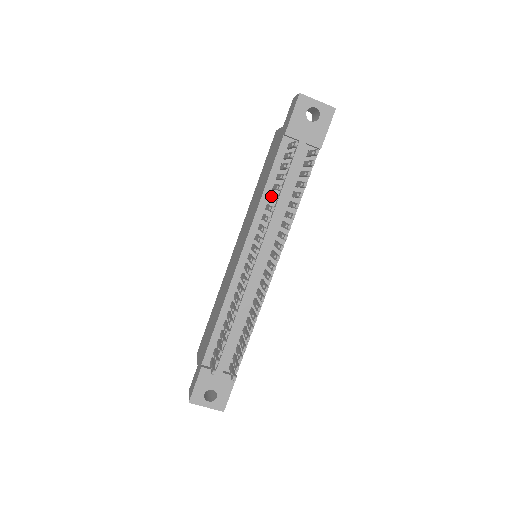
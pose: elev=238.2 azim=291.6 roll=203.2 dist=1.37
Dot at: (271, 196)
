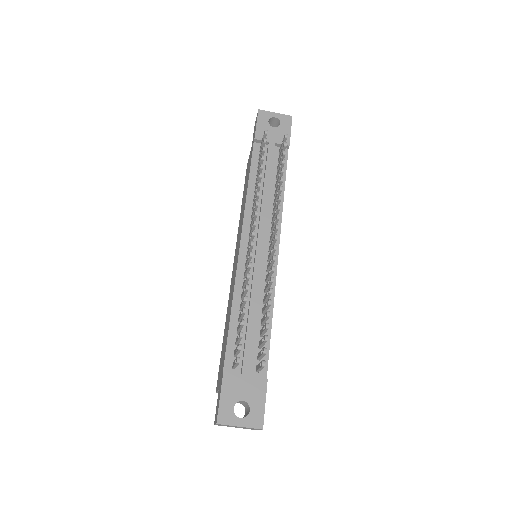
Dot at: (256, 185)
